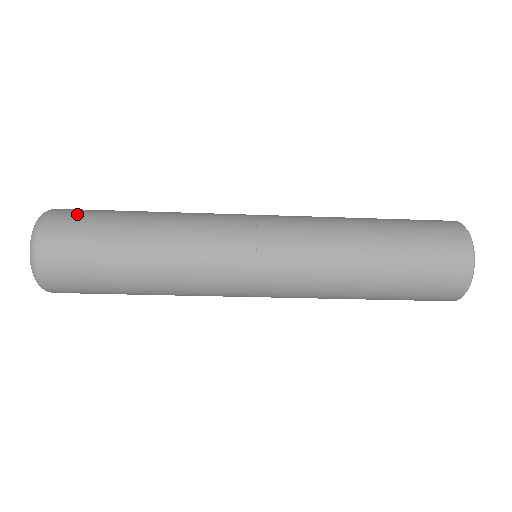
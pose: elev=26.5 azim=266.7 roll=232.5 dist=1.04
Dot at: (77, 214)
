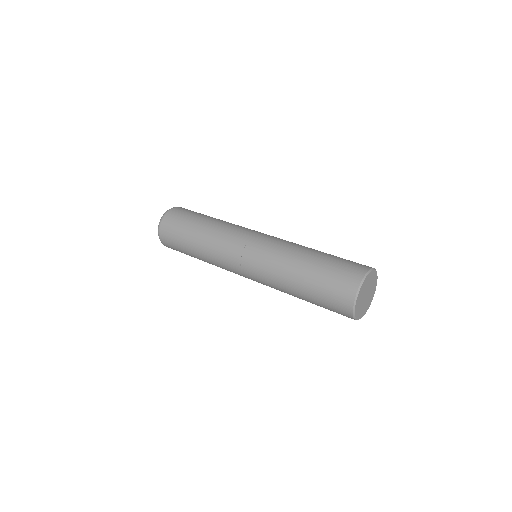
Dot at: (169, 238)
